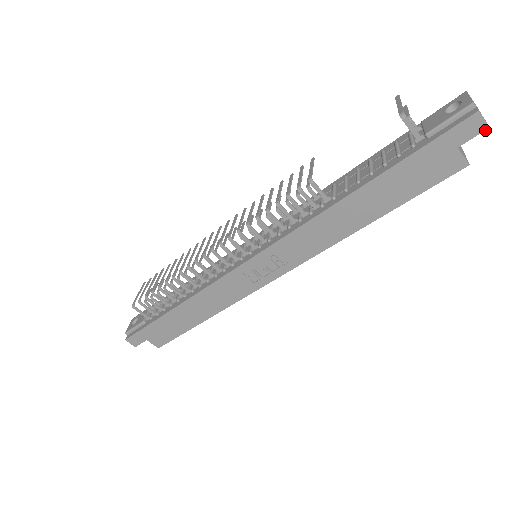
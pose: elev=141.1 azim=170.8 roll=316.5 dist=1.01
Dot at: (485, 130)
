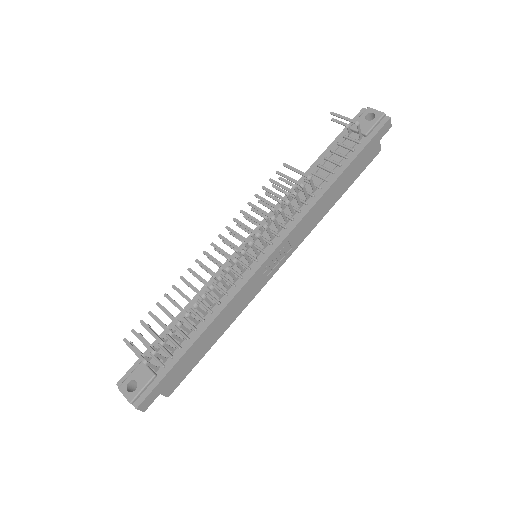
Dot at: occluded
